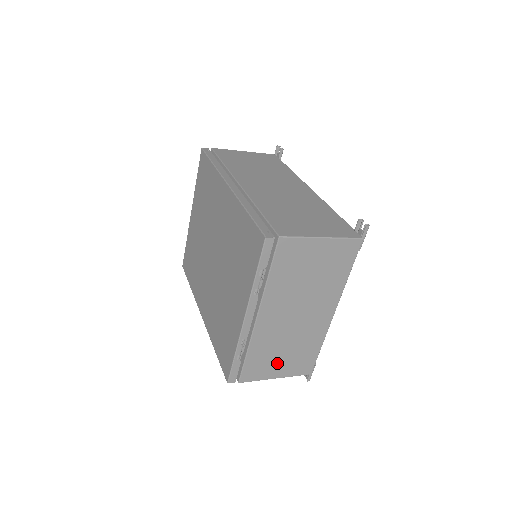
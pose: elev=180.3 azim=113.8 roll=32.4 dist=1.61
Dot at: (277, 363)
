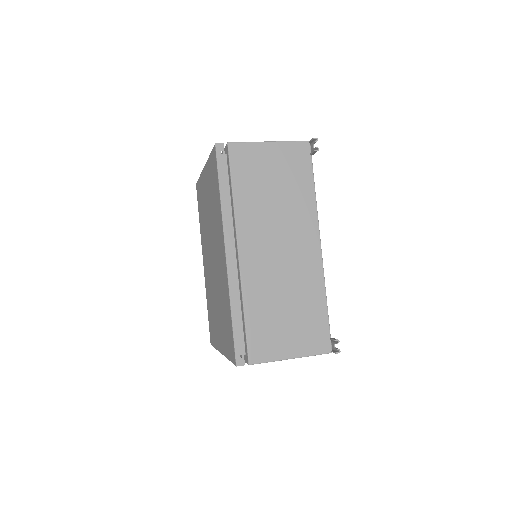
Dot at: occluded
